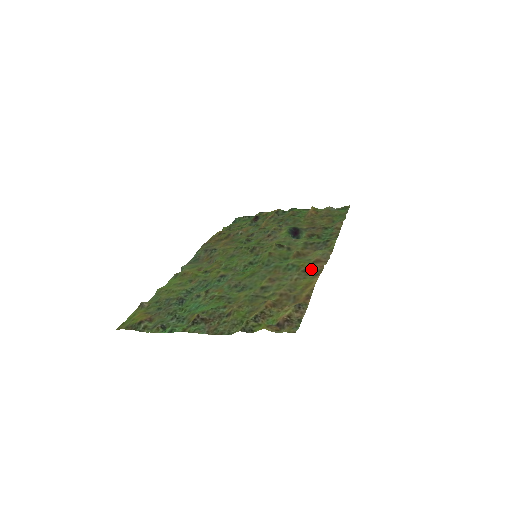
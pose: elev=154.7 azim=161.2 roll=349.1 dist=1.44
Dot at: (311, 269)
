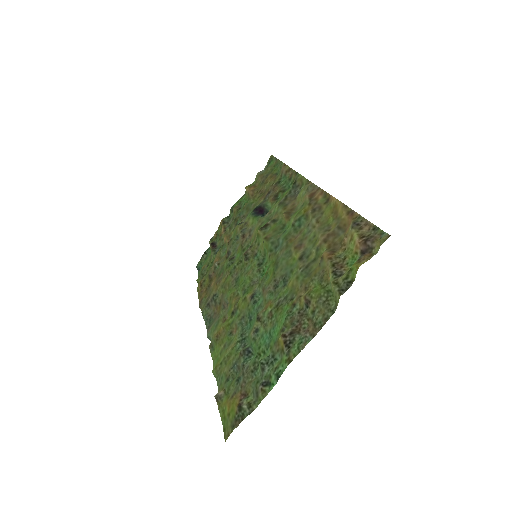
Dot at: (317, 203)
